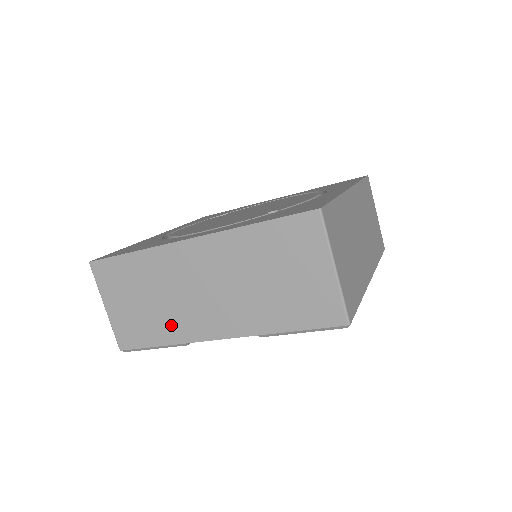
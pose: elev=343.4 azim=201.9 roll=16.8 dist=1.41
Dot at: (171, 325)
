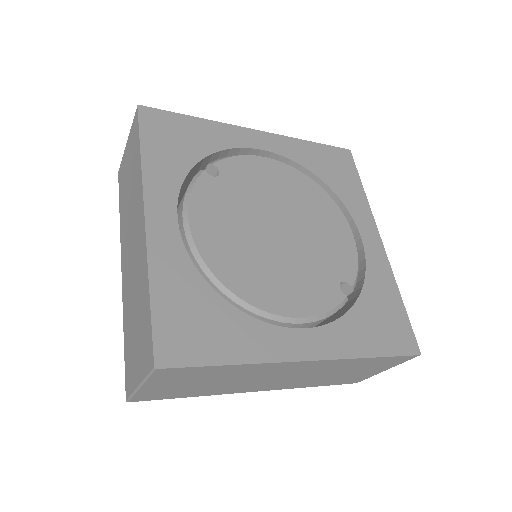
Dot at: (218, 390)
